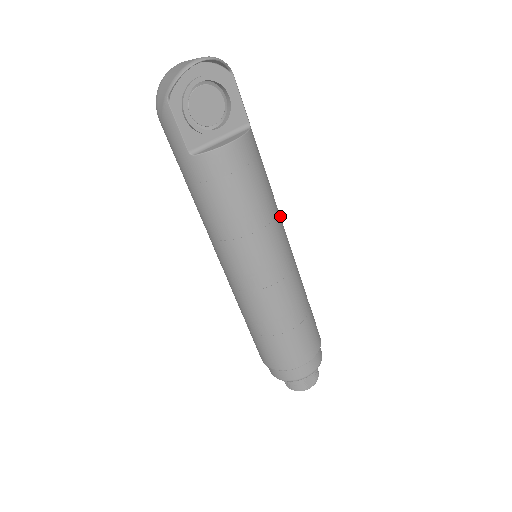
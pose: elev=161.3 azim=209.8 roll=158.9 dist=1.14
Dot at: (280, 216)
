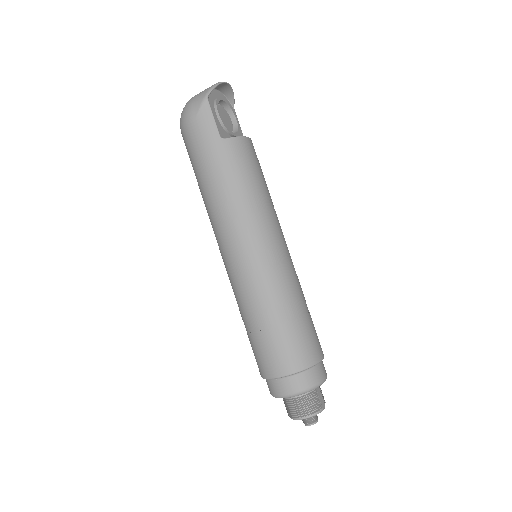
Dot at: occluded
